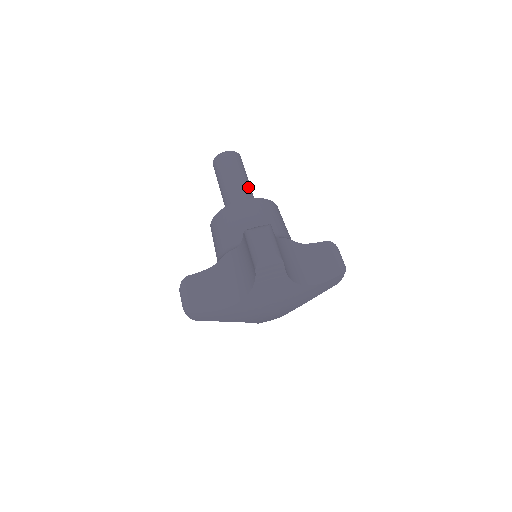
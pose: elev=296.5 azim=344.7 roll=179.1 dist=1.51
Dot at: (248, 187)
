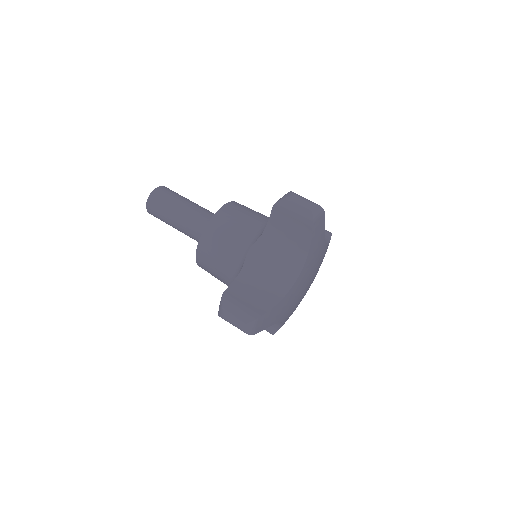
Dot at: (202, 207)
